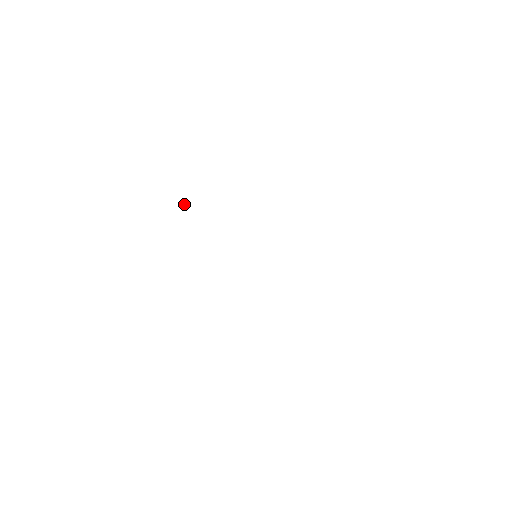
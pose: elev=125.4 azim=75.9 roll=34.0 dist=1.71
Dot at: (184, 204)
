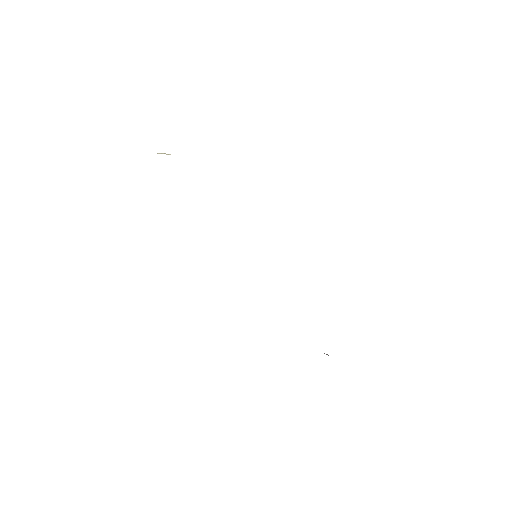
Dot at: (163, 153)
